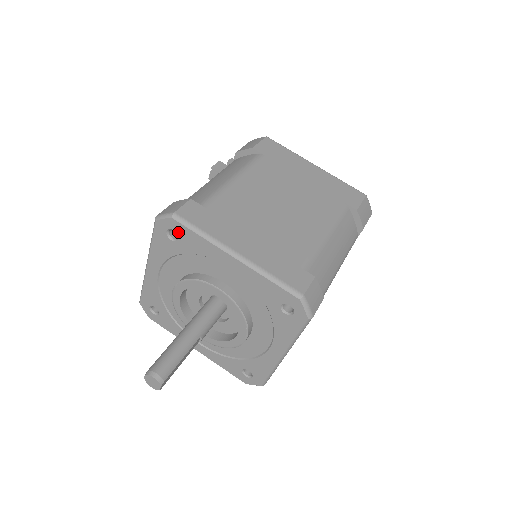
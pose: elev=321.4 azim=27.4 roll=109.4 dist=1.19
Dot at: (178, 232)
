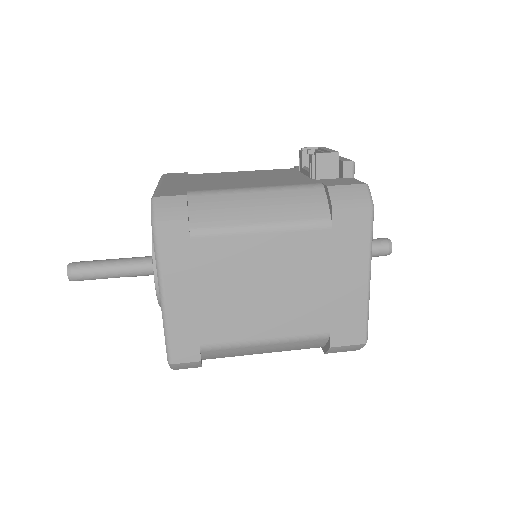
Dot at: occluded
